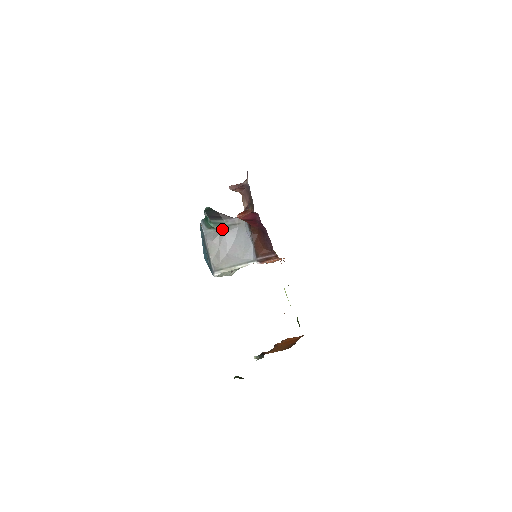
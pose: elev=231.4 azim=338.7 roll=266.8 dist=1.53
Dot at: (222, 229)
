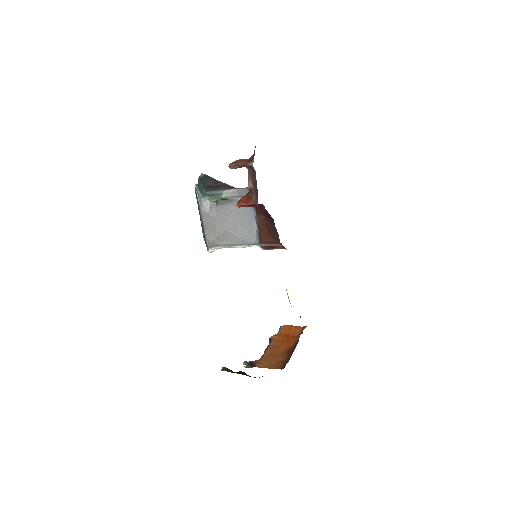
Dot at: (221, 201)
